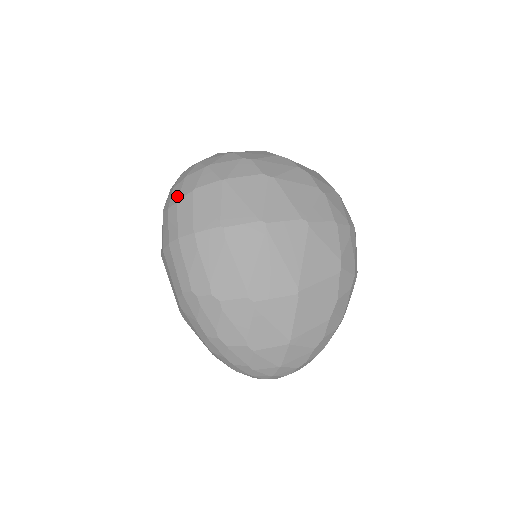
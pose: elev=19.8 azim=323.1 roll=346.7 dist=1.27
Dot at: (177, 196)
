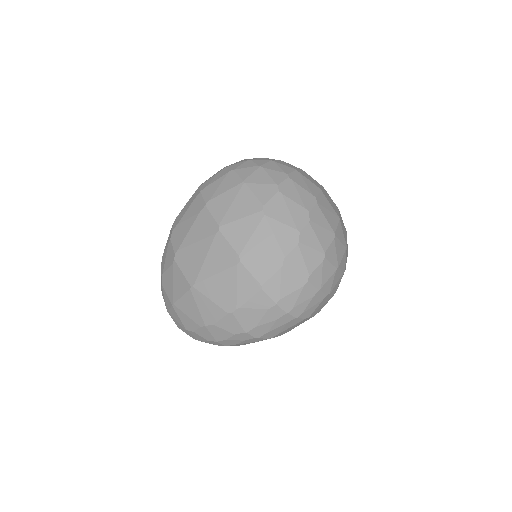
Dot at: (231, 165)
